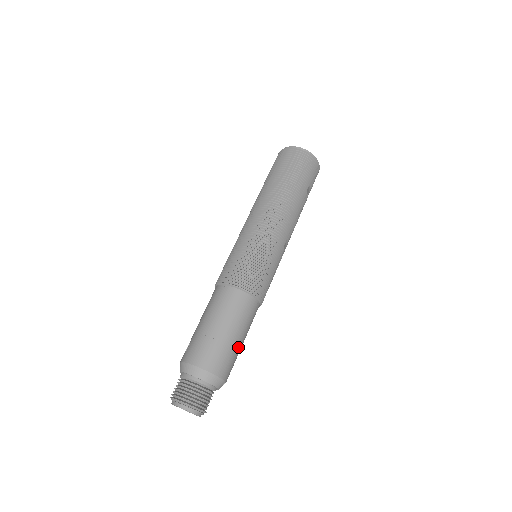
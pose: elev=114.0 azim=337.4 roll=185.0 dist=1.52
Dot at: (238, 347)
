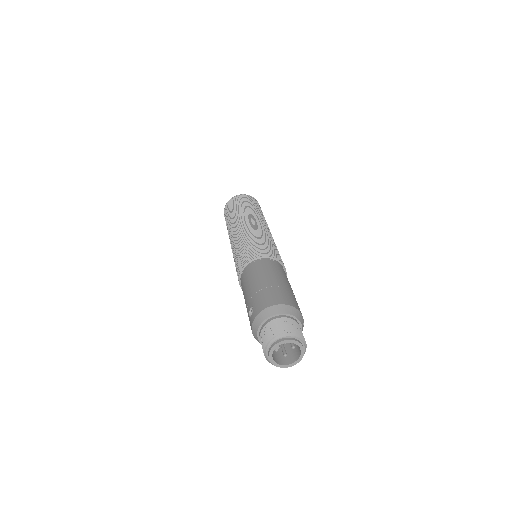
Dot at: occluded
